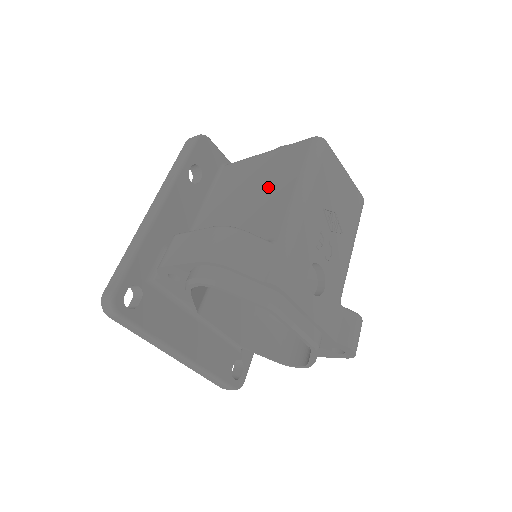
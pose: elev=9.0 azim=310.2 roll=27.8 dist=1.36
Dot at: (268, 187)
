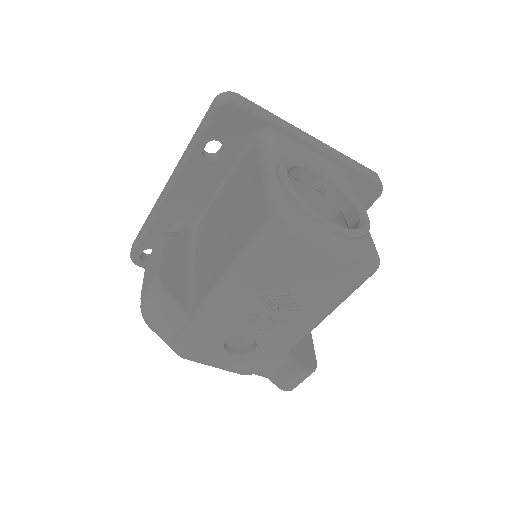
Dot at: (229, 236)
